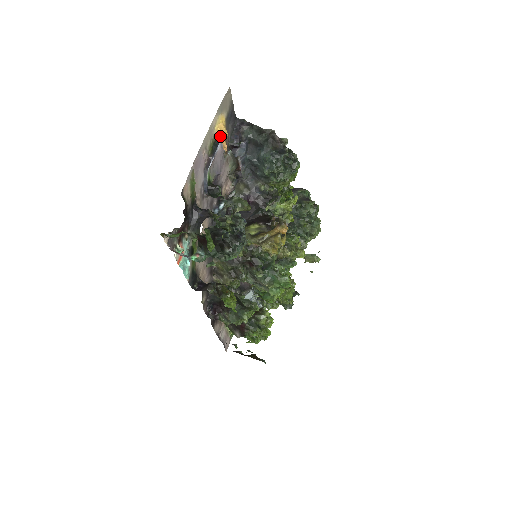
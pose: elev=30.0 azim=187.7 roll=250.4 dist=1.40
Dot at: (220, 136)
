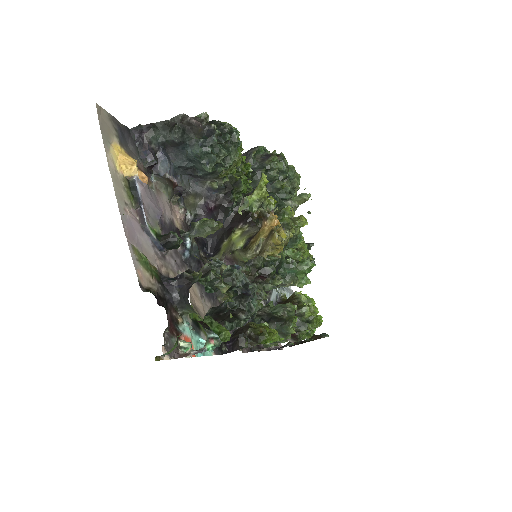
Dot at: (130, 173)
